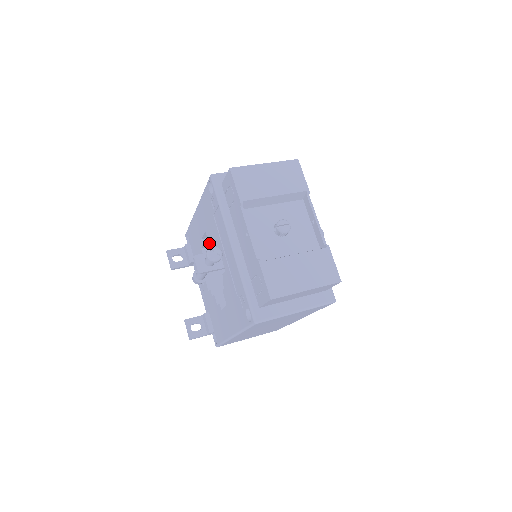
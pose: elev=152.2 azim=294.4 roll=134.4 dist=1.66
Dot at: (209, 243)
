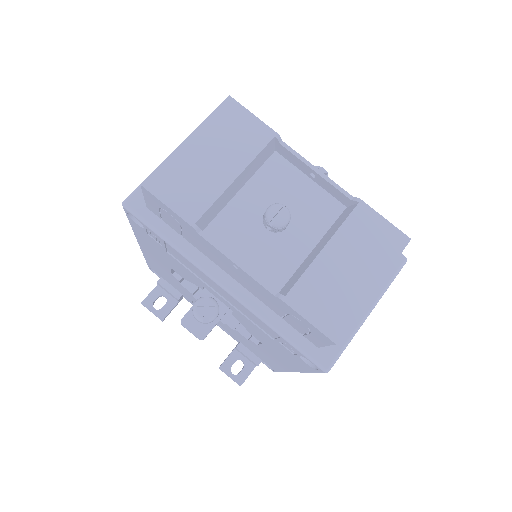
Dot at: occluded
